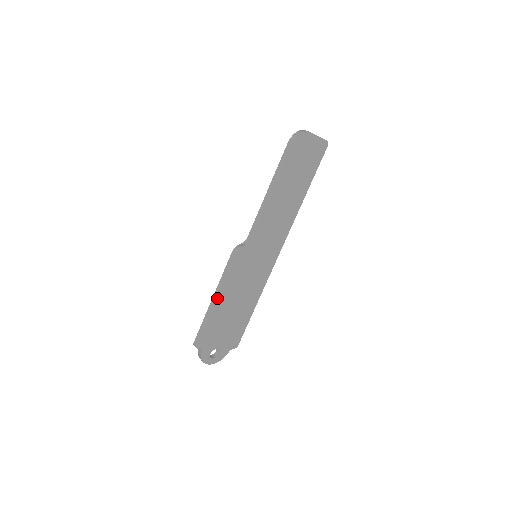
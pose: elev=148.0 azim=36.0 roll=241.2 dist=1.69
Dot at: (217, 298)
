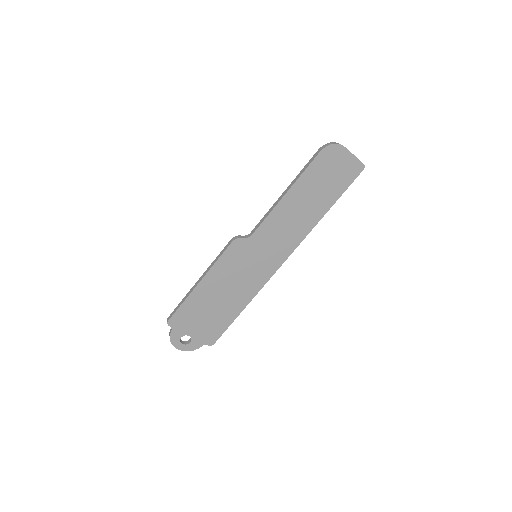
Dot at: (202, 280)
